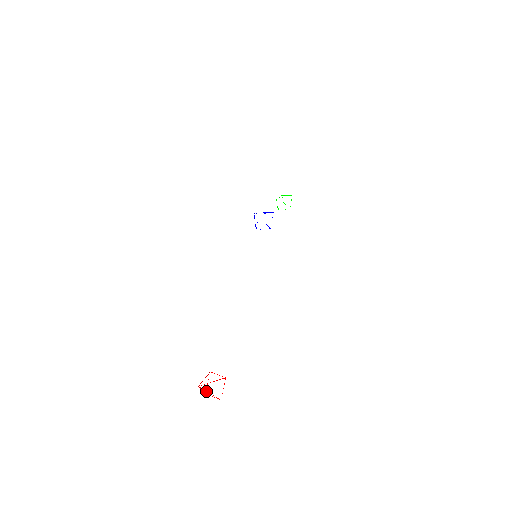
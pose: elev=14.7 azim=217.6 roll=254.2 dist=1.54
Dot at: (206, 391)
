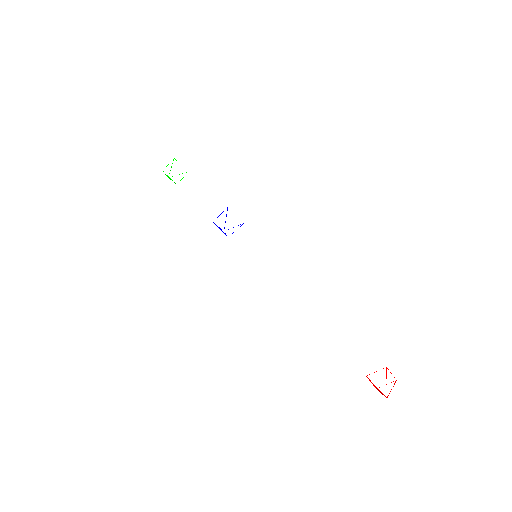
Dot at: occluded
